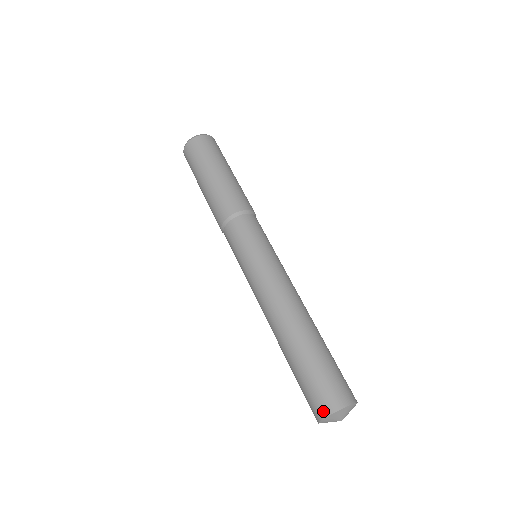
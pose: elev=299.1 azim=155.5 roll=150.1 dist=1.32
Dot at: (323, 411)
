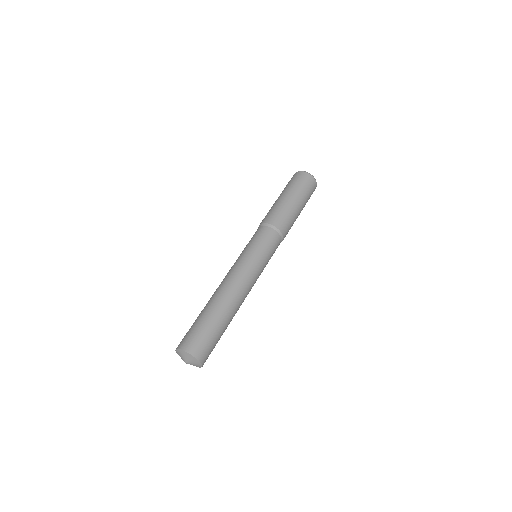
Dot at: (189, 348)
